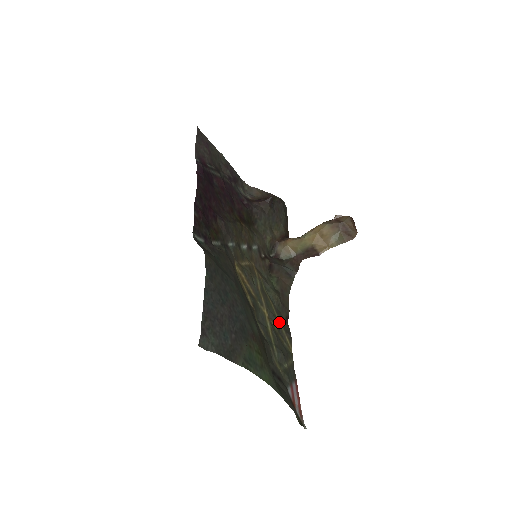
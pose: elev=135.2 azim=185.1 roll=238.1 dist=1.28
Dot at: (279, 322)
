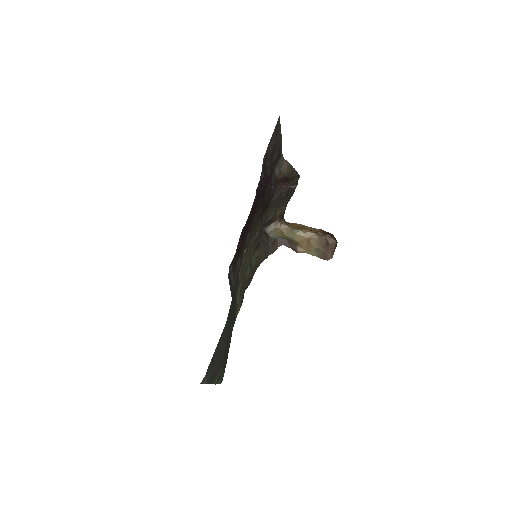
Dot at: (241, 296)
